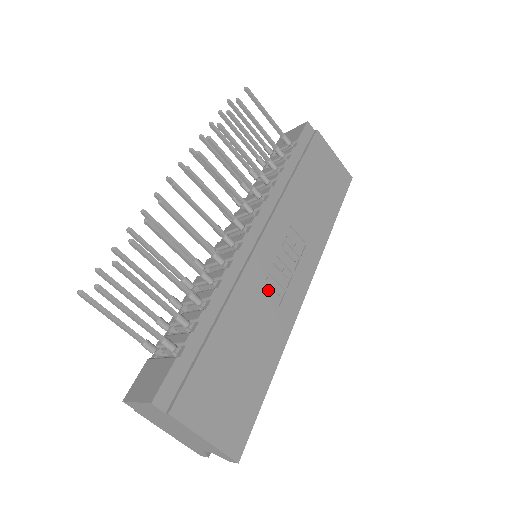
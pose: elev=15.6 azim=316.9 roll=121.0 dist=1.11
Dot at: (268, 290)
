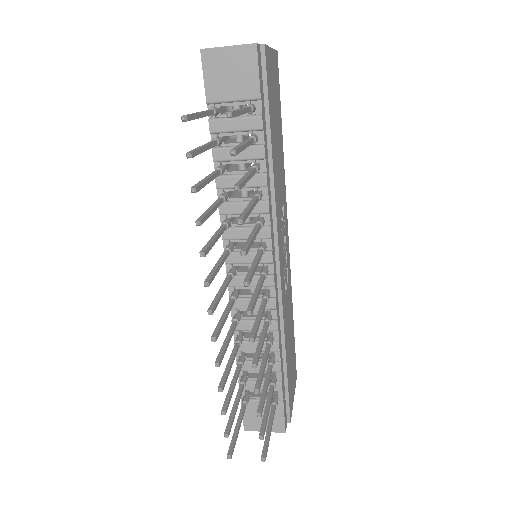
Dot at: occluded
